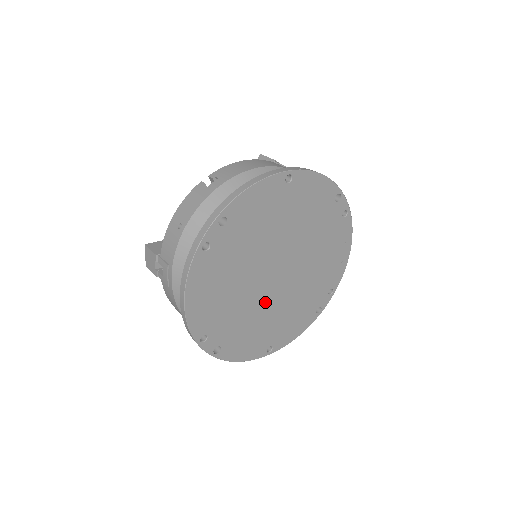
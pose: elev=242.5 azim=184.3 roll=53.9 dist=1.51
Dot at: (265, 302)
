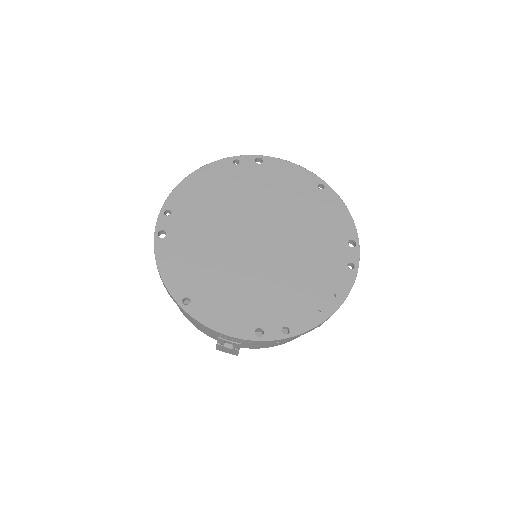
Dot at: (228, 249)
